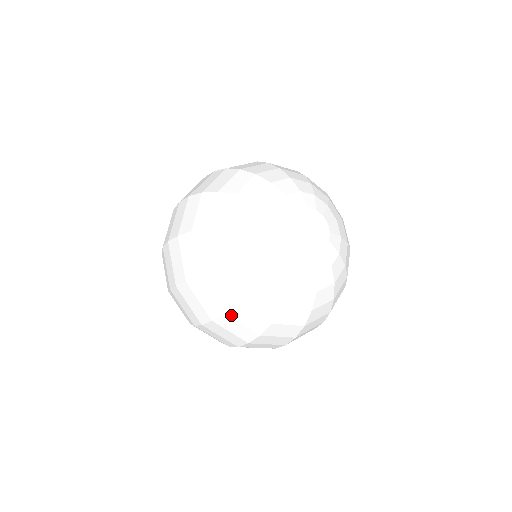
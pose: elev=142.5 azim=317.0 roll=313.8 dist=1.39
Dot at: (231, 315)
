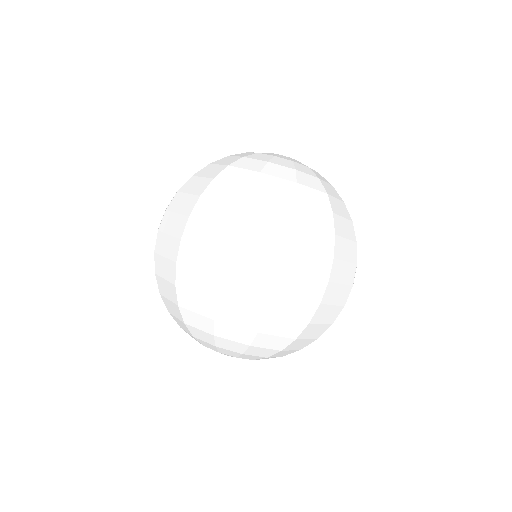
Dot at: (250, 207)
